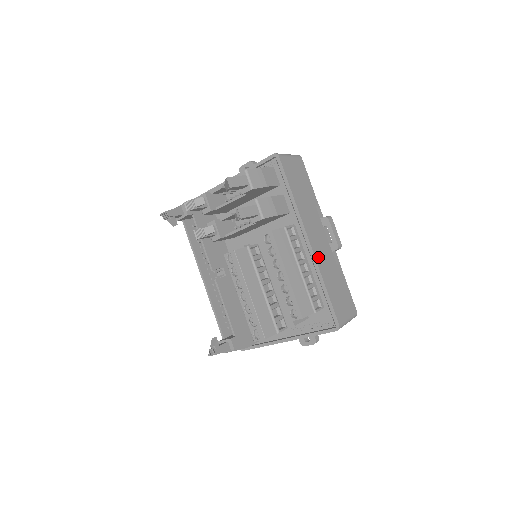
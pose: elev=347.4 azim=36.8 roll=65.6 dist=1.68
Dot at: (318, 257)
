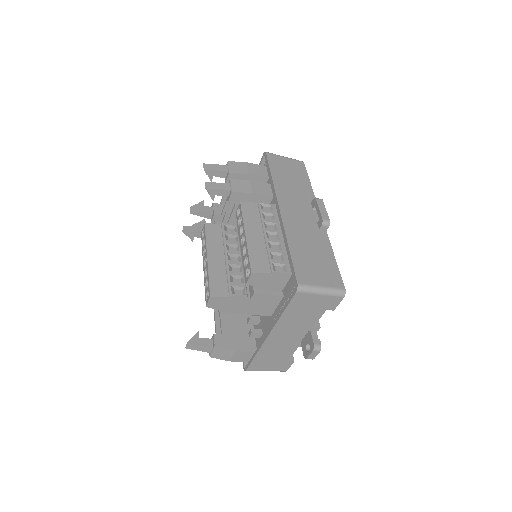
Dot at: (289, 224)
